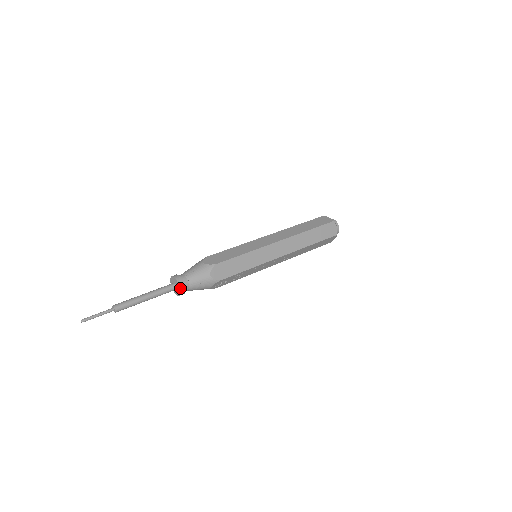
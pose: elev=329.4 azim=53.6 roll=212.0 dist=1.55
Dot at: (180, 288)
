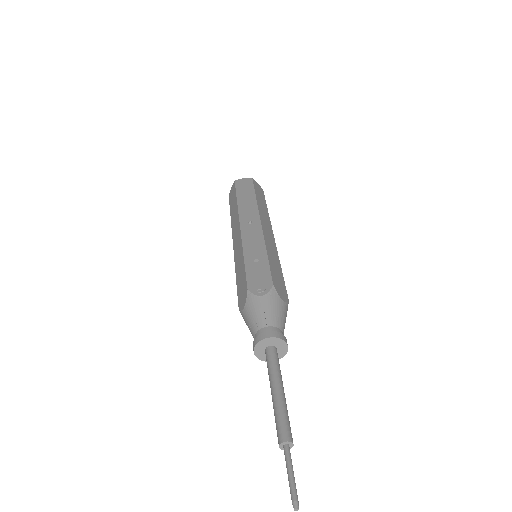
Dot at: (285, 354)
